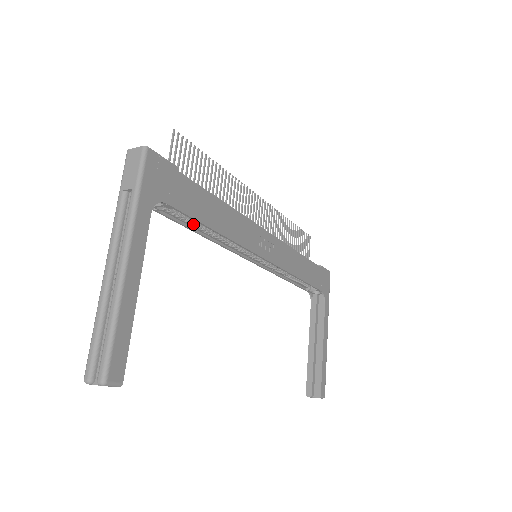
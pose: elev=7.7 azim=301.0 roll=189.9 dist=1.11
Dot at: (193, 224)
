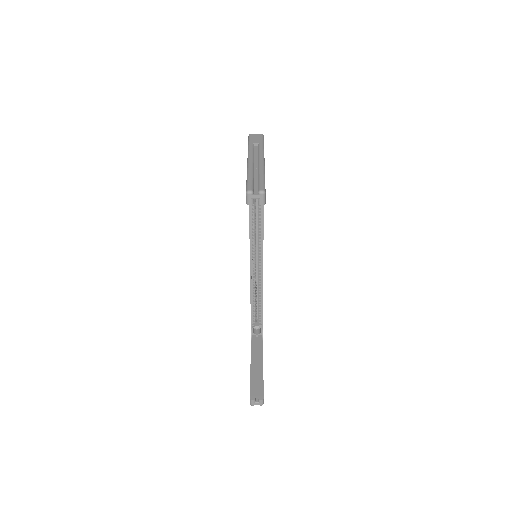
Dot at: occluded
